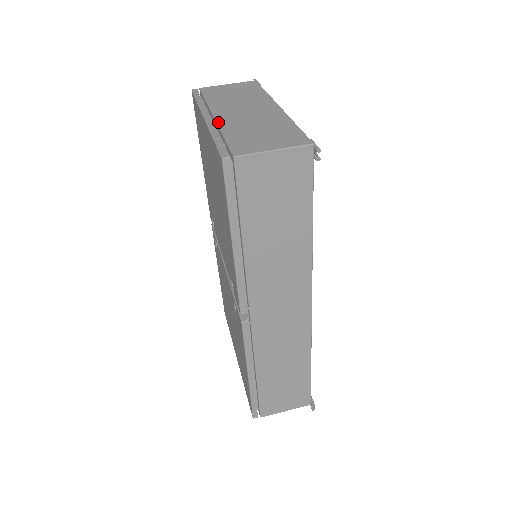
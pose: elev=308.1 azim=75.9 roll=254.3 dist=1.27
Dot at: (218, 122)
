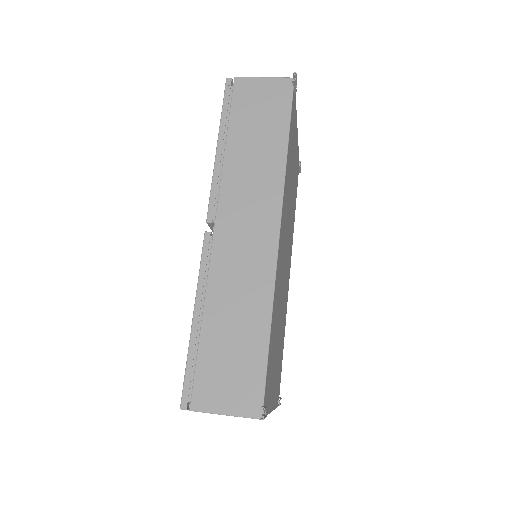
Dot at: occluded
